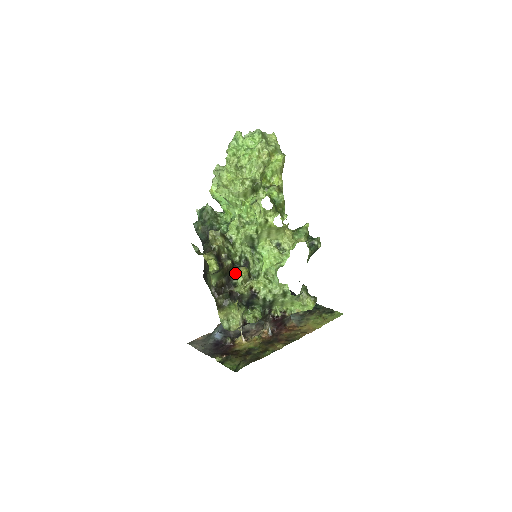
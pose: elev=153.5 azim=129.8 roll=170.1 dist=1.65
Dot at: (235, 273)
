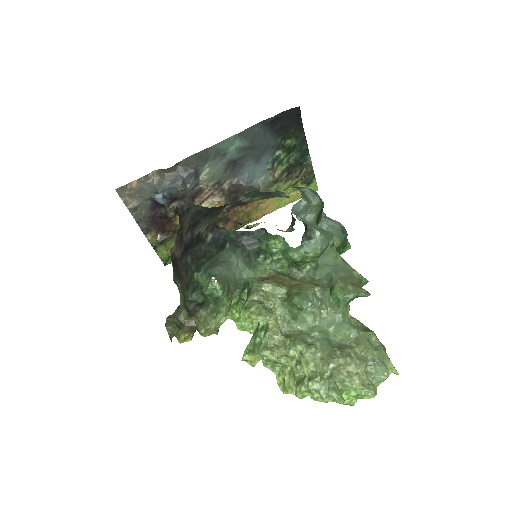
Dot at: occluded
